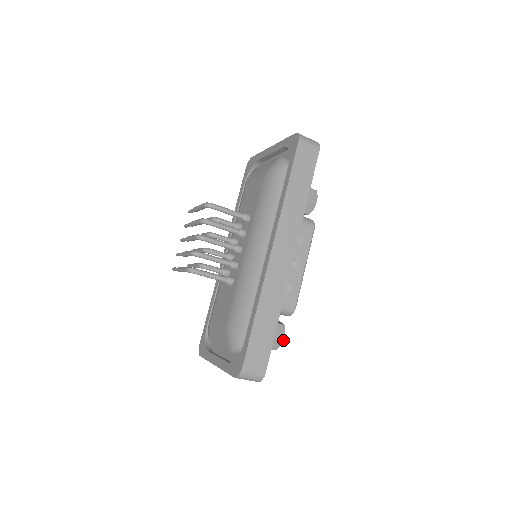
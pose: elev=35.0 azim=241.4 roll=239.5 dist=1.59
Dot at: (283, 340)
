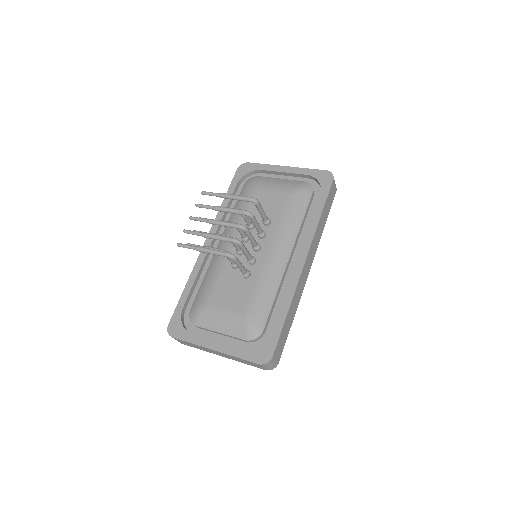
Dot at: occluded
